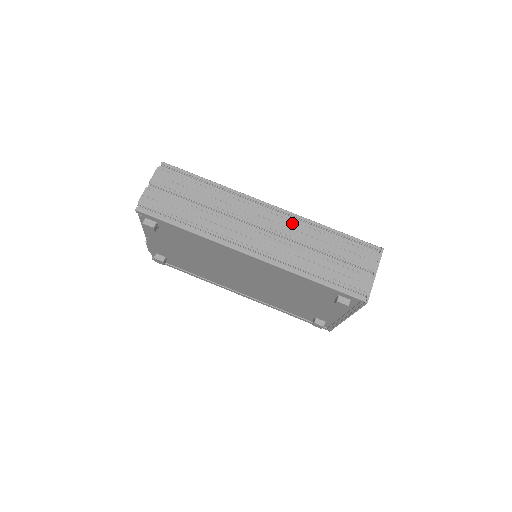
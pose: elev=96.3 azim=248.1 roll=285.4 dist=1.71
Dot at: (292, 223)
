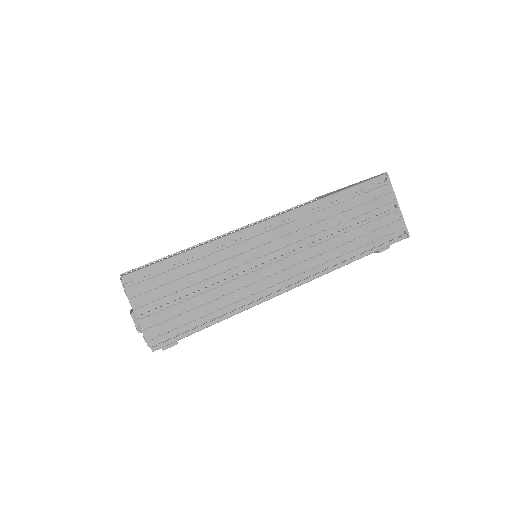
Dot at: (300, 221)
